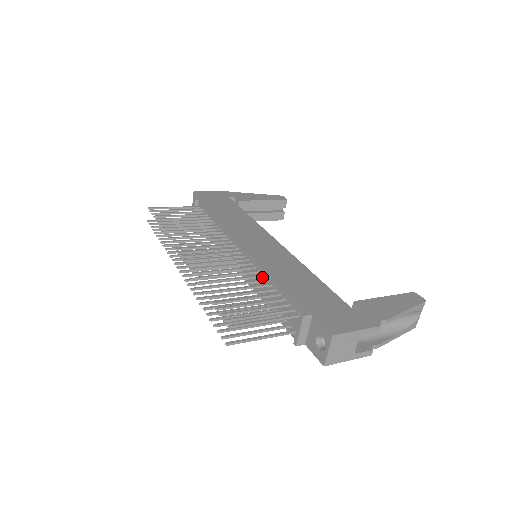
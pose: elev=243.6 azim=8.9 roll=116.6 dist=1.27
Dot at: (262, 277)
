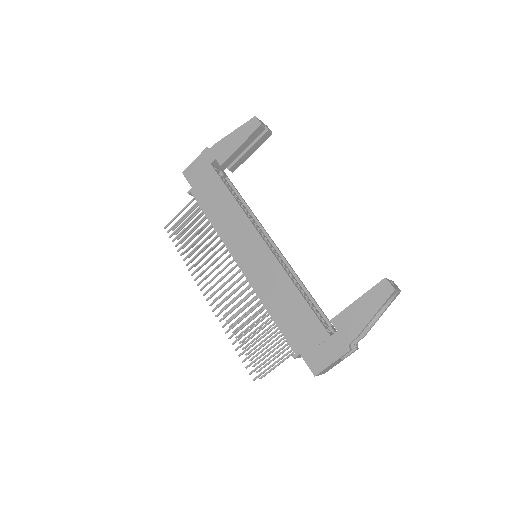
Dot at: occluded
